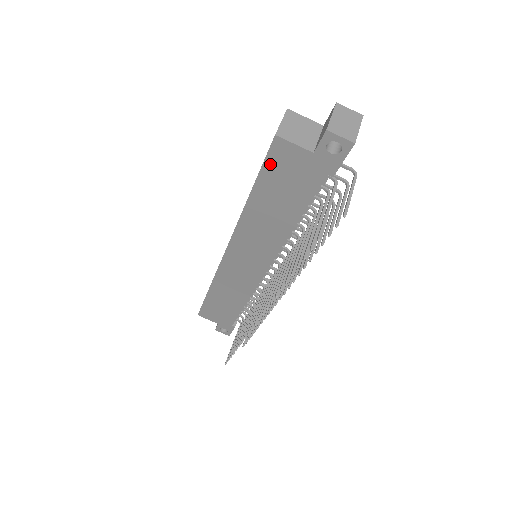
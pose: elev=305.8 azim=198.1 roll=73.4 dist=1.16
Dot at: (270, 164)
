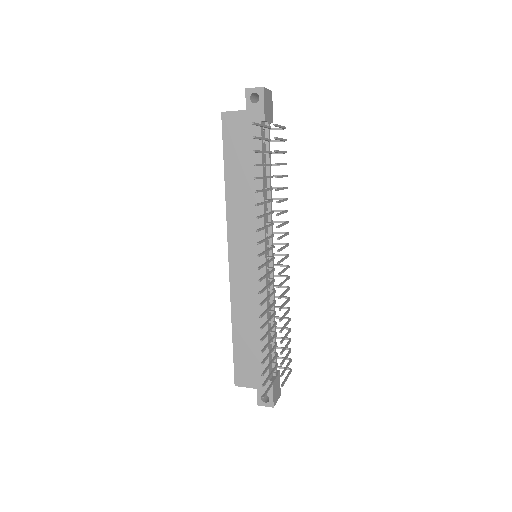
Dot at: (227, 137)
